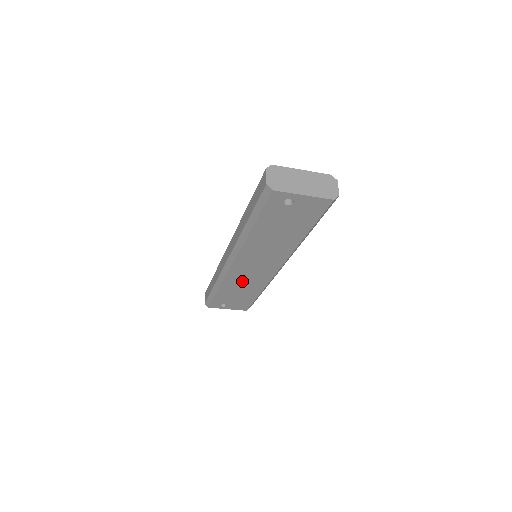
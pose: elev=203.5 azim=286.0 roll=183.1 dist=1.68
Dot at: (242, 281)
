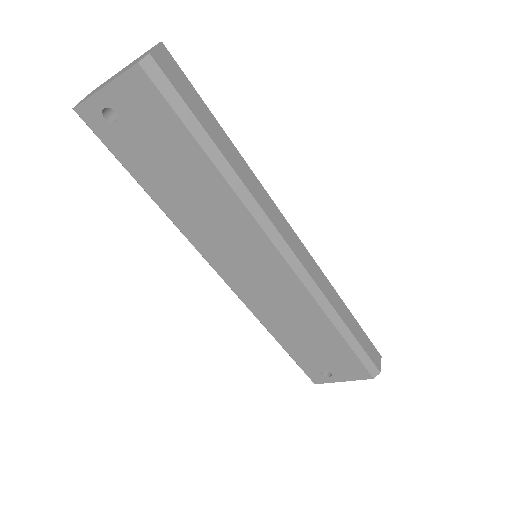
Dot at: (278, 310)
